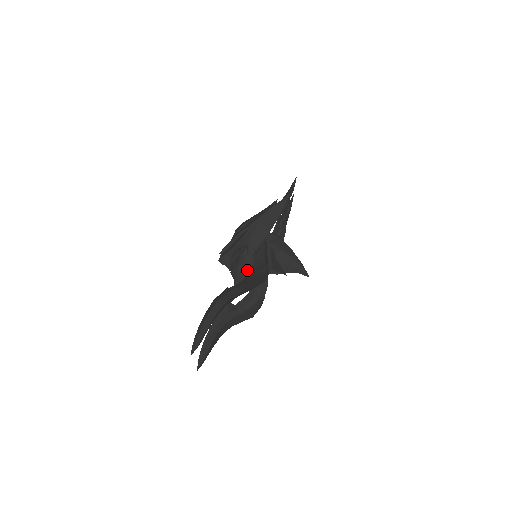
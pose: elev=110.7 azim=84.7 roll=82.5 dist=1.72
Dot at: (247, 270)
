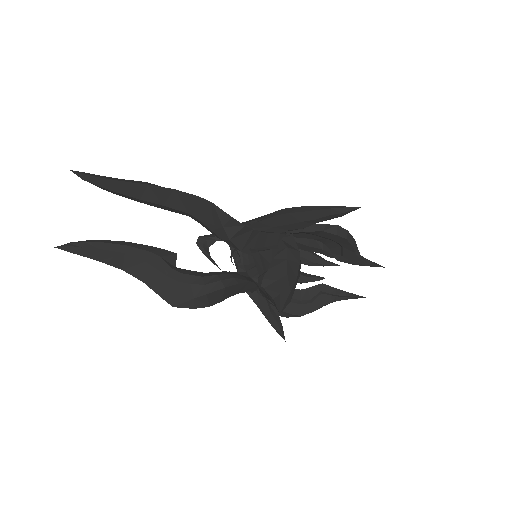
Dot at: occluded
